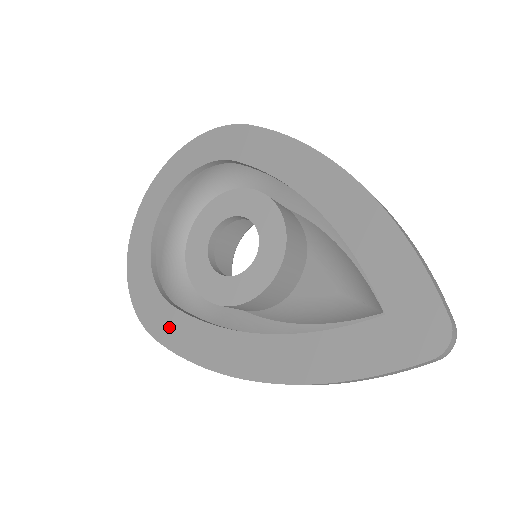
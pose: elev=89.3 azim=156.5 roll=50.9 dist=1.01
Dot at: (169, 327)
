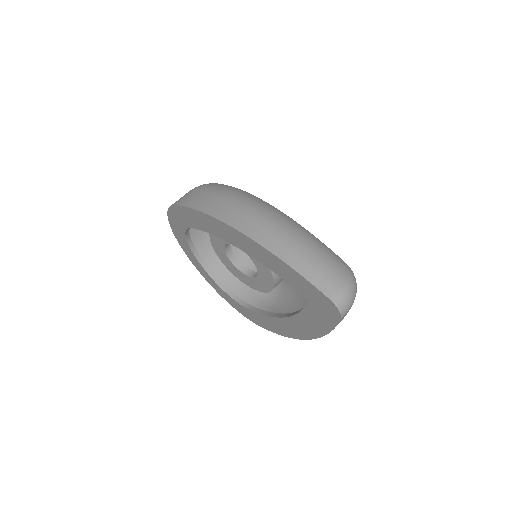
Dot at: (258, 320)
